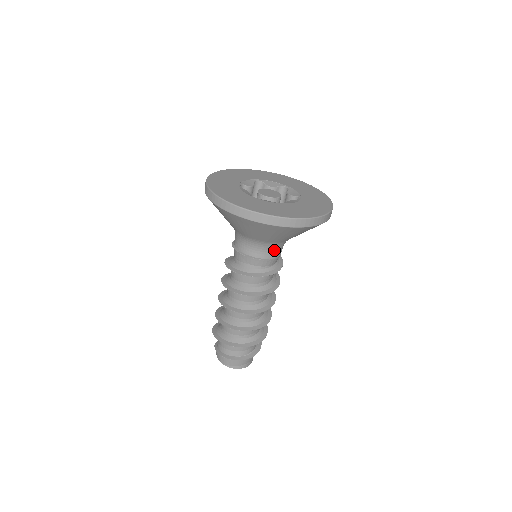
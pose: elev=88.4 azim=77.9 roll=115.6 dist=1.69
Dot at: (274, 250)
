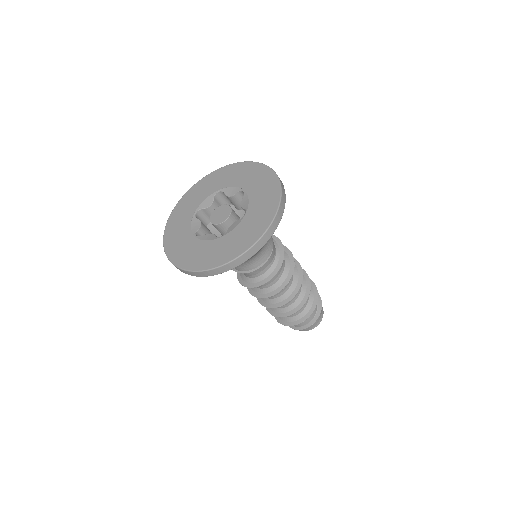
Dot at: (268, 242)
